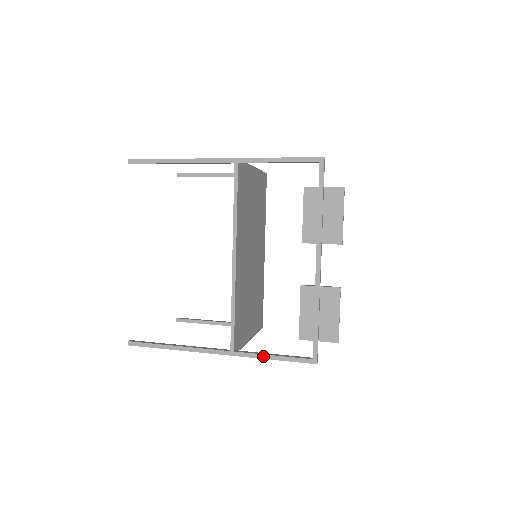
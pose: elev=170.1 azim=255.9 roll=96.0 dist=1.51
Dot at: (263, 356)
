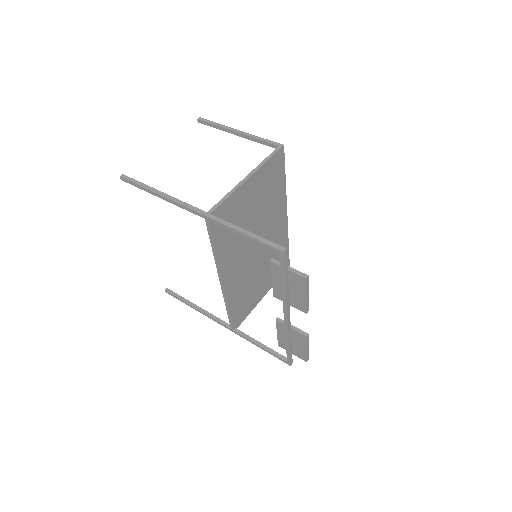
Dot at: (253, 343)
